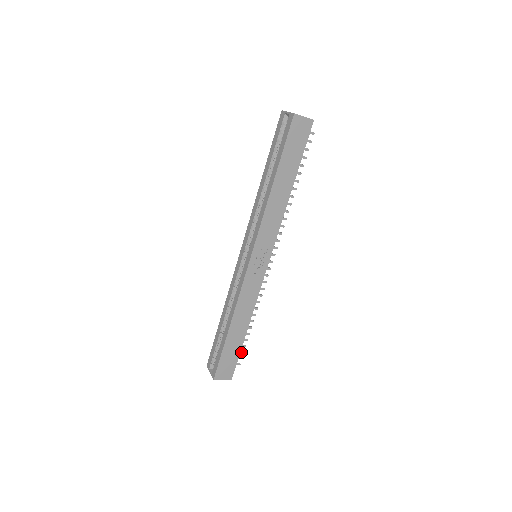
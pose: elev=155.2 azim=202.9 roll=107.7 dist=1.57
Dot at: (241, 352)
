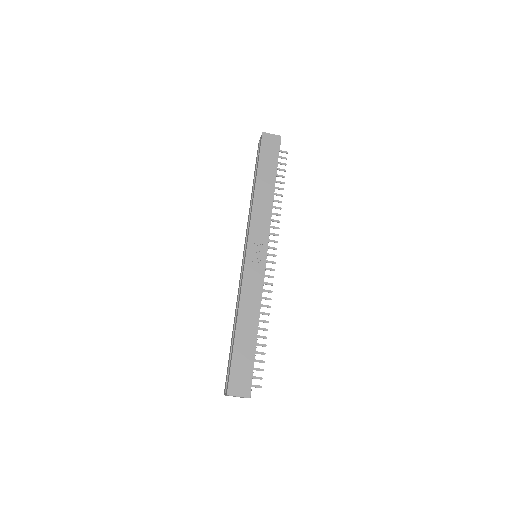
Dot at: (259, 370)
